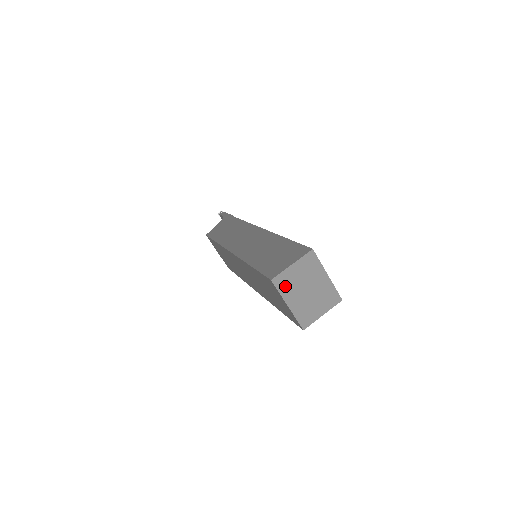
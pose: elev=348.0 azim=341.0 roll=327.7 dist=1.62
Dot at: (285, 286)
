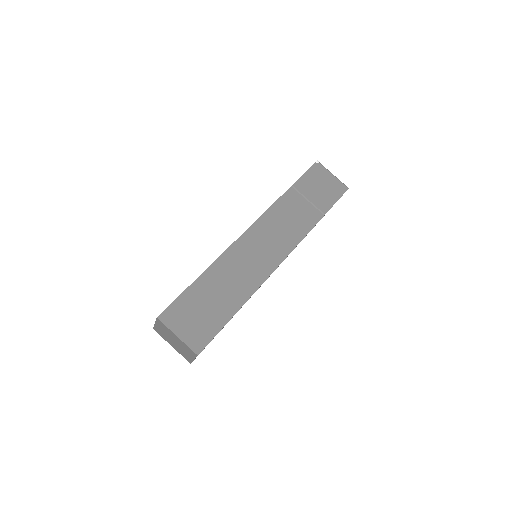
Dot at: (162, 334)
